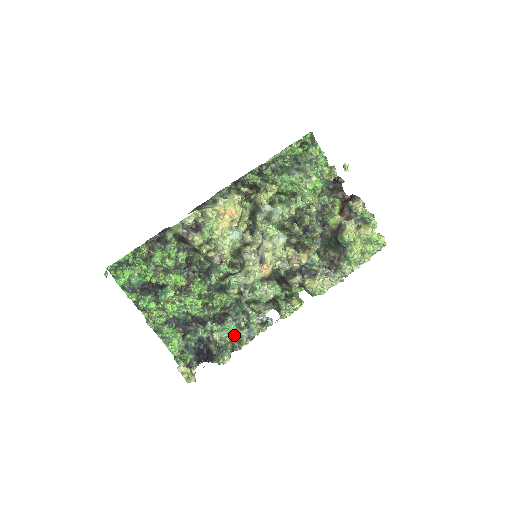
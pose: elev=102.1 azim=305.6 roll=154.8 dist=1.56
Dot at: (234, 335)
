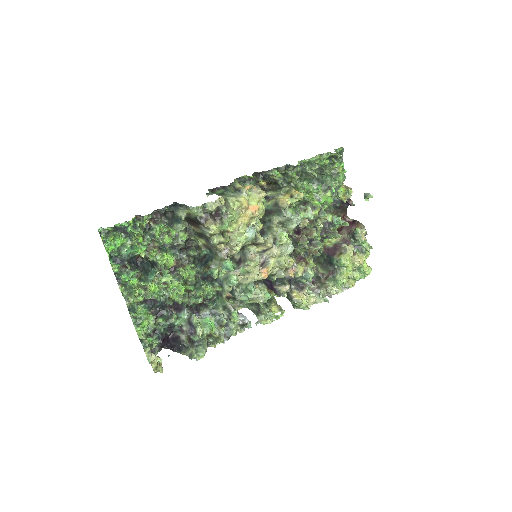
Dot at: (214, 332)
